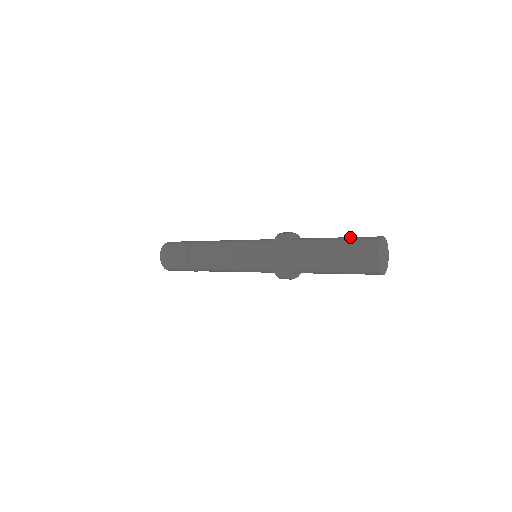
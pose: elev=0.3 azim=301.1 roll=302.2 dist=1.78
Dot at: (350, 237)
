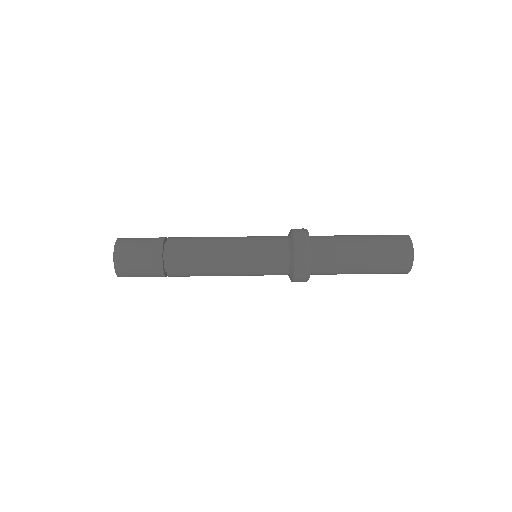
Dot at: (375, 235)
